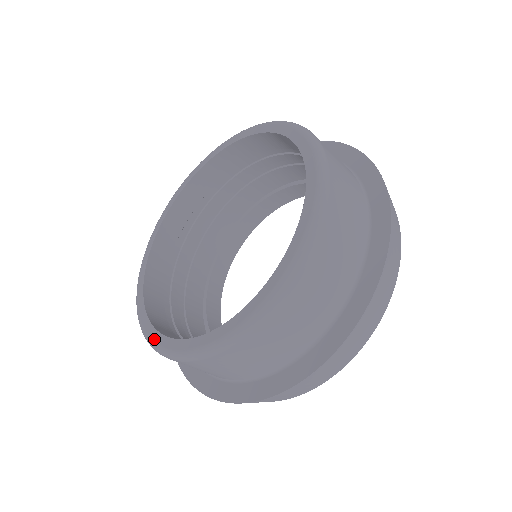
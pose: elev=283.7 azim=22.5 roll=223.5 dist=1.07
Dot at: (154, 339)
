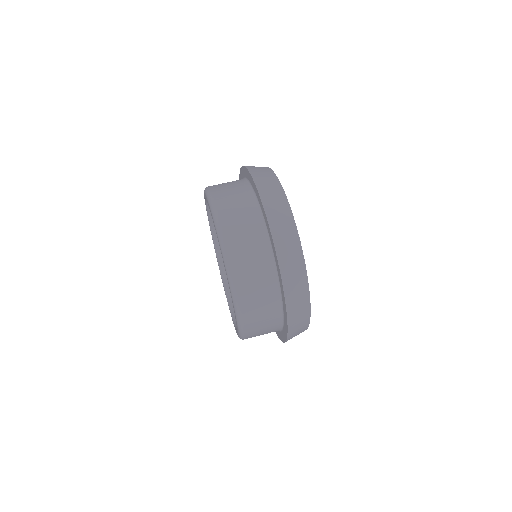
Dot at: (235, 315)
